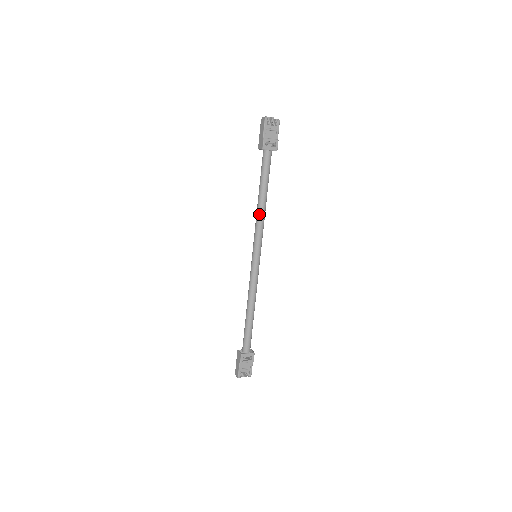
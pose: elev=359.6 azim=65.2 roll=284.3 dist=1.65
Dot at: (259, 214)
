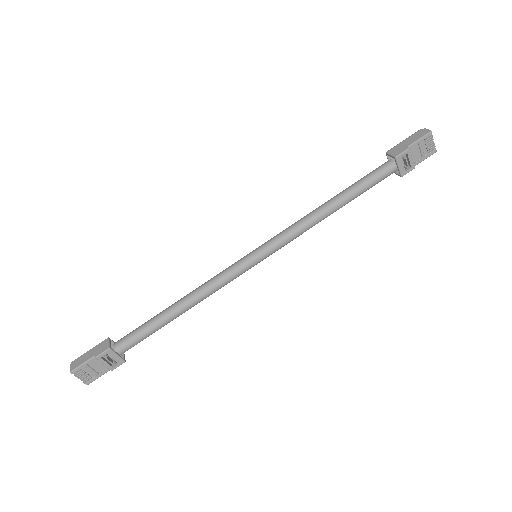
Dot at: (314, 216)
